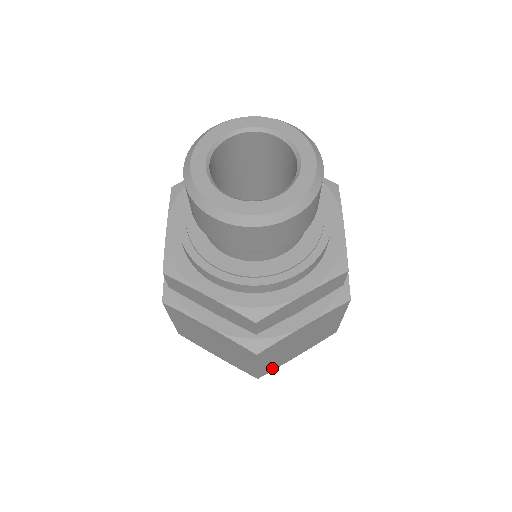
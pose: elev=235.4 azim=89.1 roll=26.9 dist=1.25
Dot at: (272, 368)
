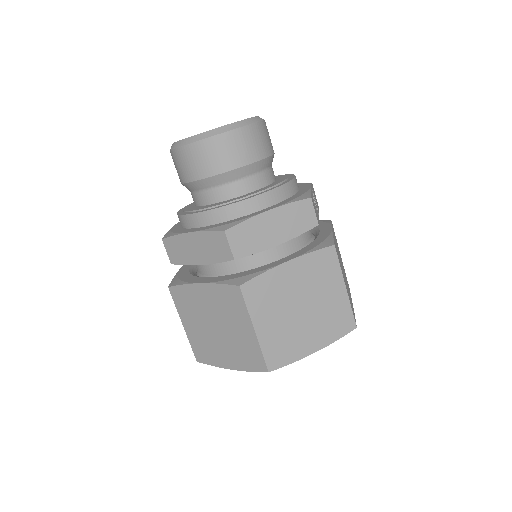
Dot at: (283, 357)
